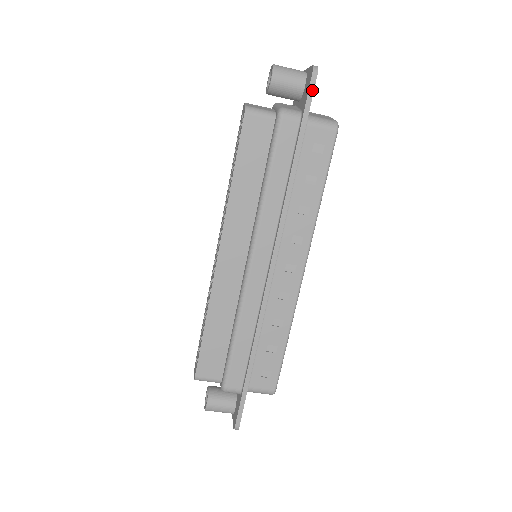
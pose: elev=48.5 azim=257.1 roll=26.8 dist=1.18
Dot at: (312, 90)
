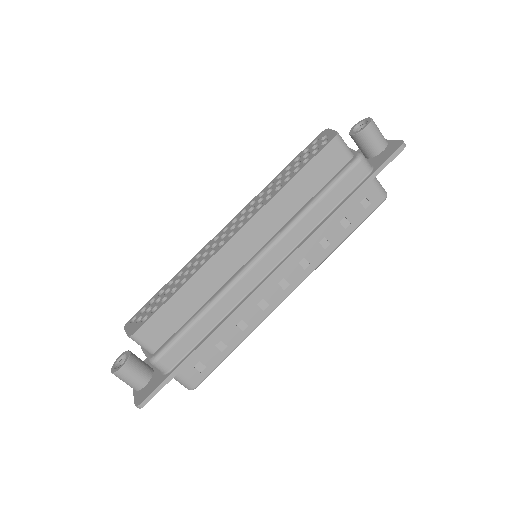
Dot at: (393, 157)
